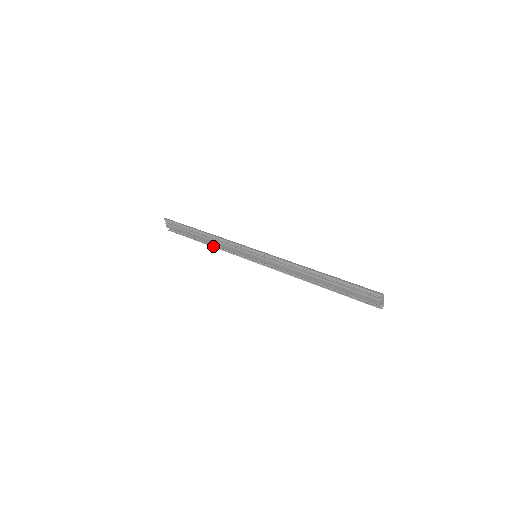
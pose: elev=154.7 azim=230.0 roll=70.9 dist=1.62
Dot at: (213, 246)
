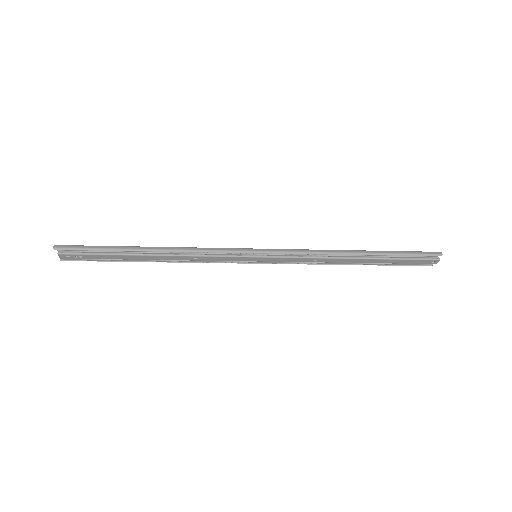
Dot at: (169, 261)
